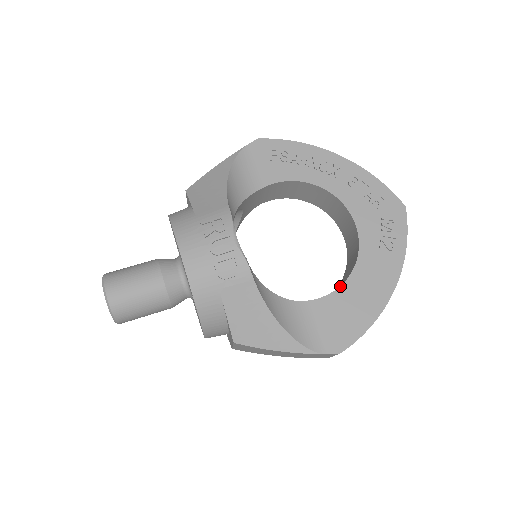
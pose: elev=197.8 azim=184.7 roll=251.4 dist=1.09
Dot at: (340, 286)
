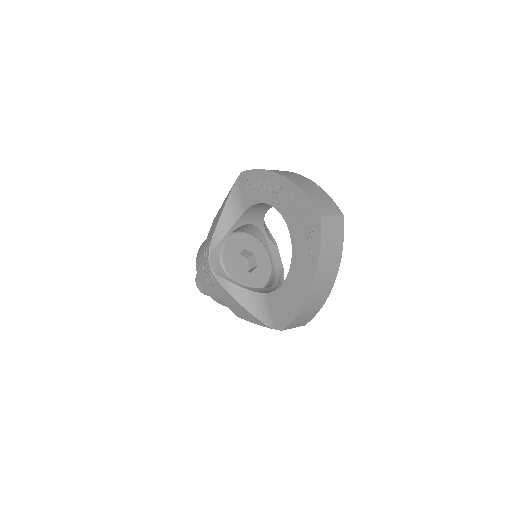
Dot at: (282, 284)
